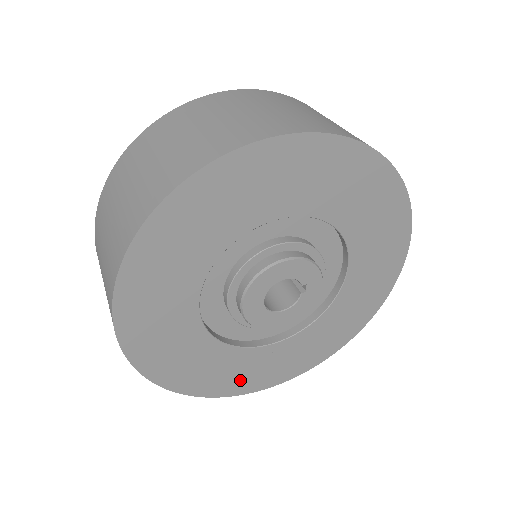
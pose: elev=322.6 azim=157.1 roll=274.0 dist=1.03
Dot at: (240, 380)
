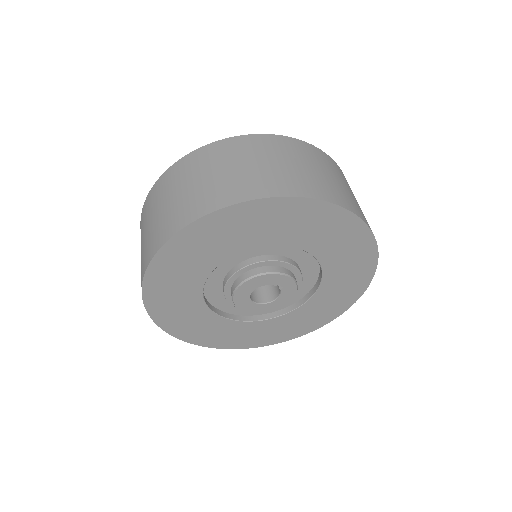
Dot at: (279, 334)
